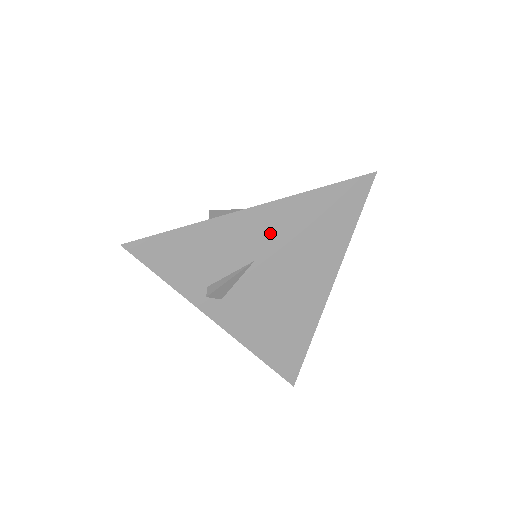
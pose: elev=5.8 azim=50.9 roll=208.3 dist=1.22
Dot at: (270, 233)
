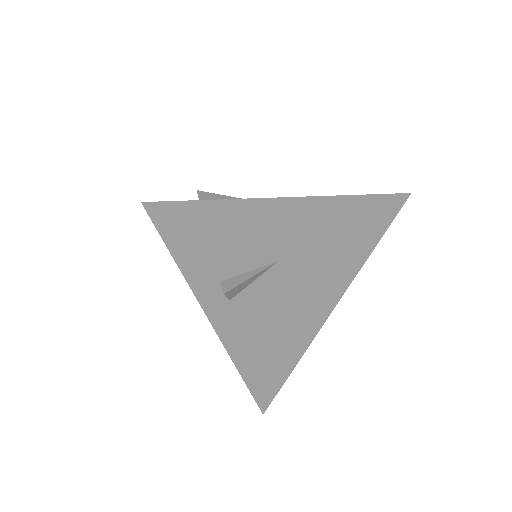
Dot at: (304, 232)
